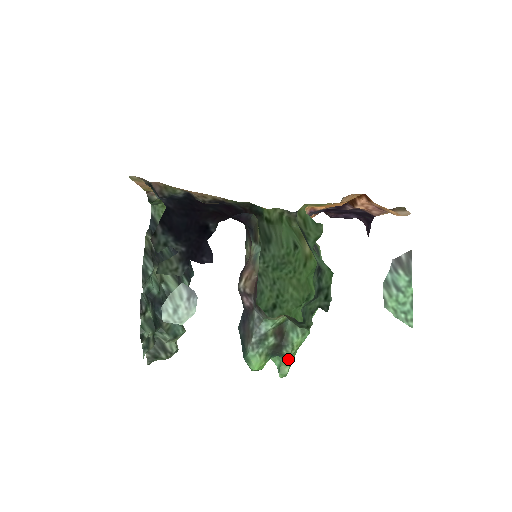
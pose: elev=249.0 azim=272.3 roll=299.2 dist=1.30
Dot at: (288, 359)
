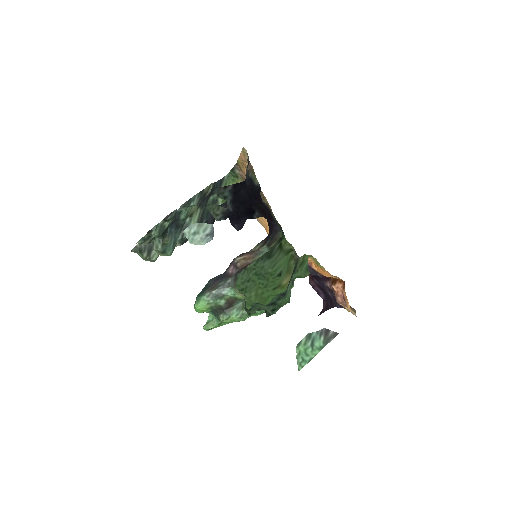
Dot at: (218, 322)
